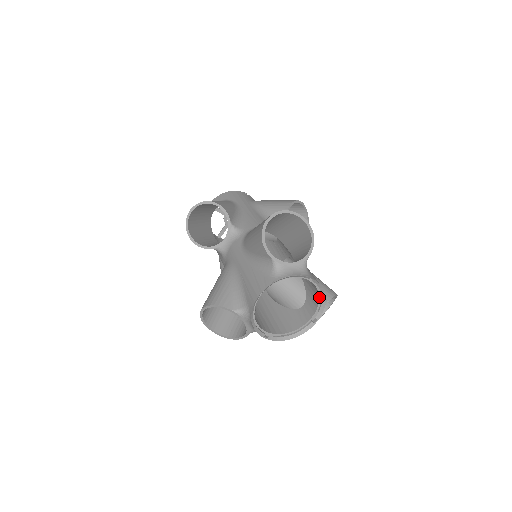
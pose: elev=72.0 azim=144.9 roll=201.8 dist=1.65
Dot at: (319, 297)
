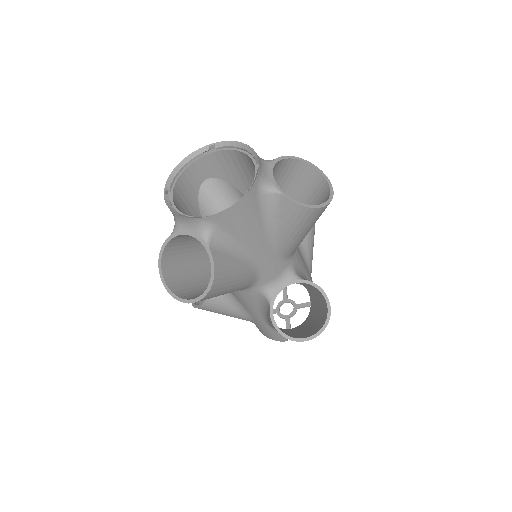
Dot at: (243, 153)
